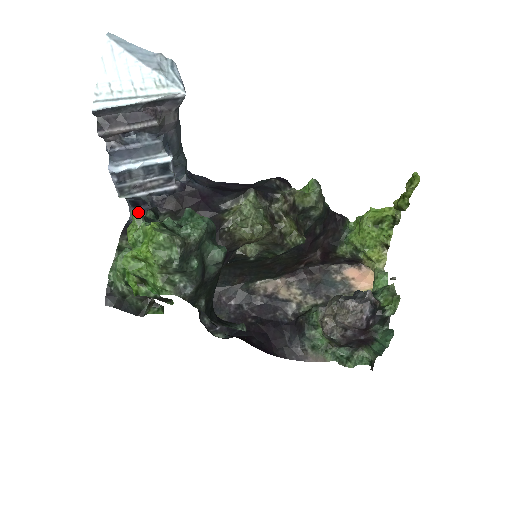
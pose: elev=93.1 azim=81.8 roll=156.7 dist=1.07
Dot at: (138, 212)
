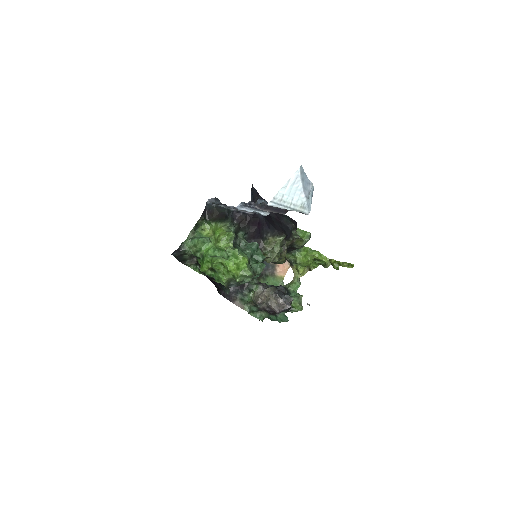
Dot at: occluded
